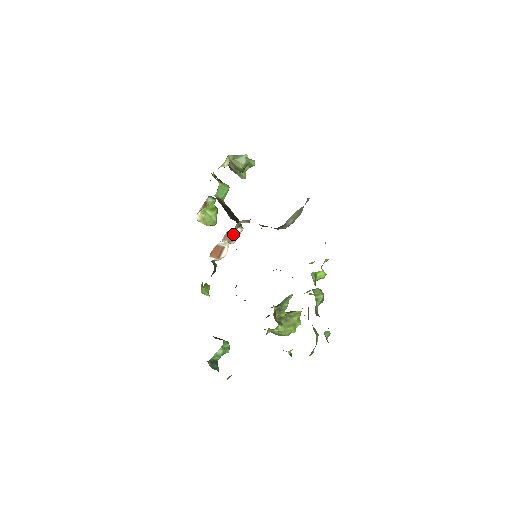
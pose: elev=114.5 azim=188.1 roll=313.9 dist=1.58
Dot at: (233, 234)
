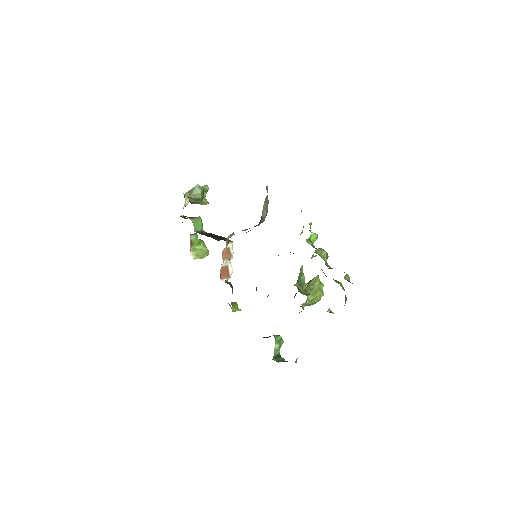
Dot at: (228, 251)
